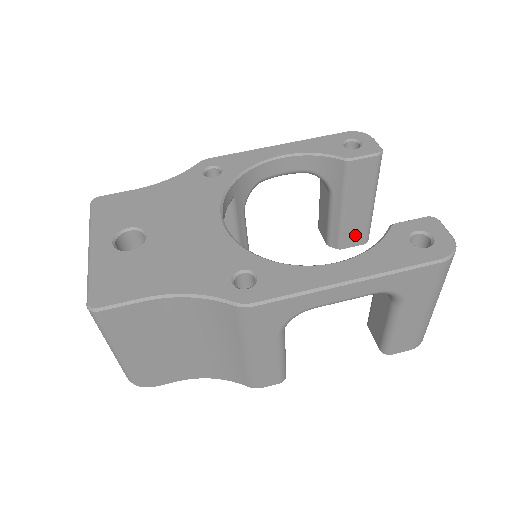
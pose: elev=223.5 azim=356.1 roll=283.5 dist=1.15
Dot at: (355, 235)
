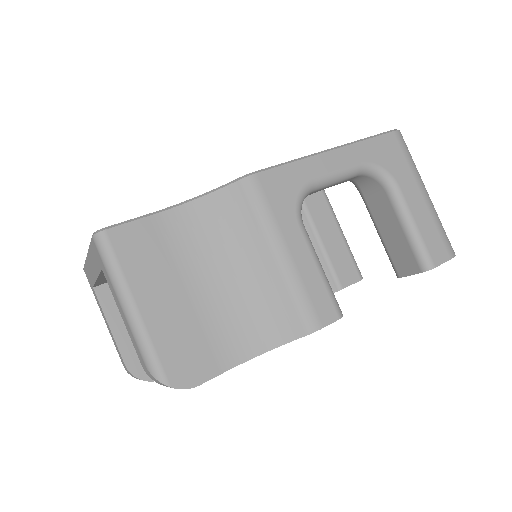
Dot at: (346, 270)
